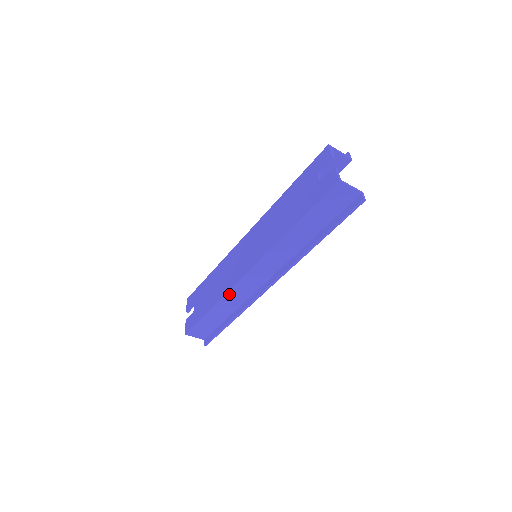
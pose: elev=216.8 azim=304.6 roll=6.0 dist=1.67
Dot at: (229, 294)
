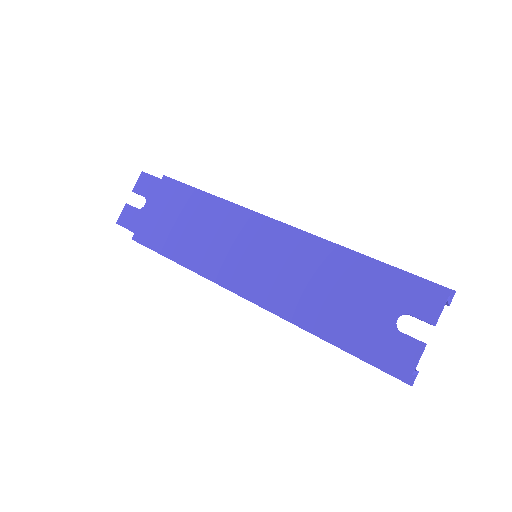
Dot at: (195, 263)
